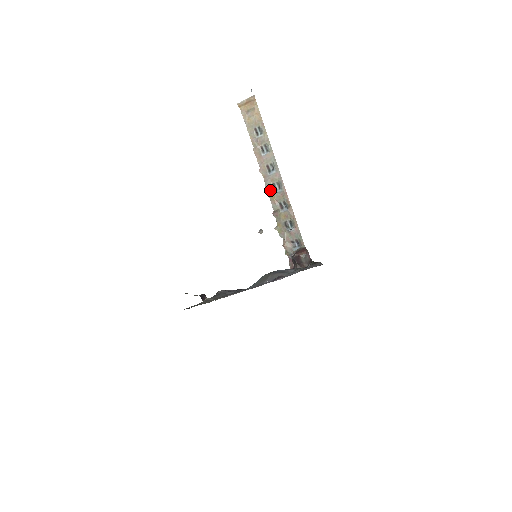
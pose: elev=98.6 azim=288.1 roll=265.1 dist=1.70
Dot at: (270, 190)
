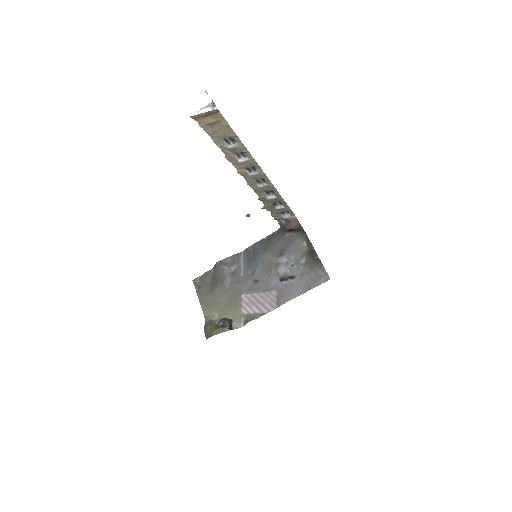
Dot at: (253, 185)
